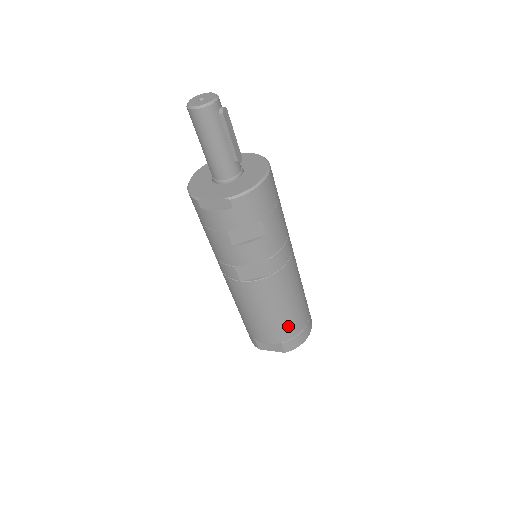
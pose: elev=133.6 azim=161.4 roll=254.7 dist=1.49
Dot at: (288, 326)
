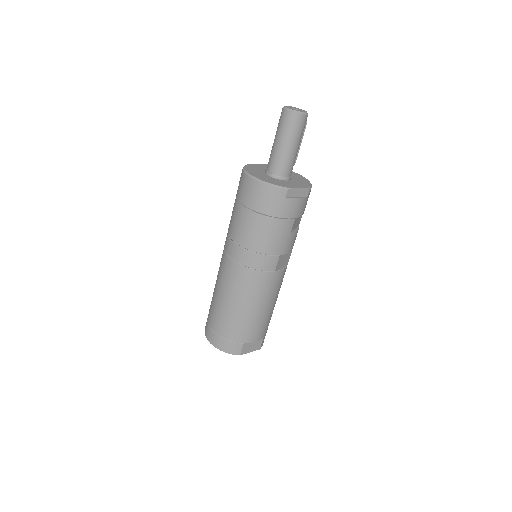
Dot at: occluded
